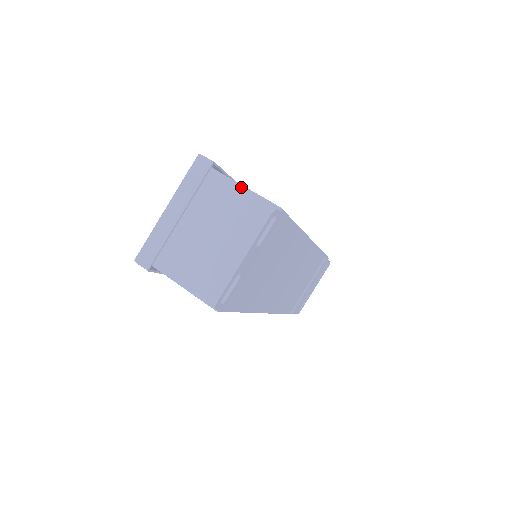
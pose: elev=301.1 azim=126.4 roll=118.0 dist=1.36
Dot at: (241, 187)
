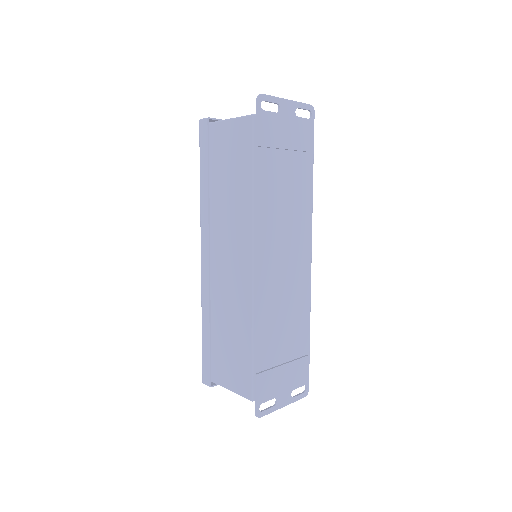
Dot at: occluded
